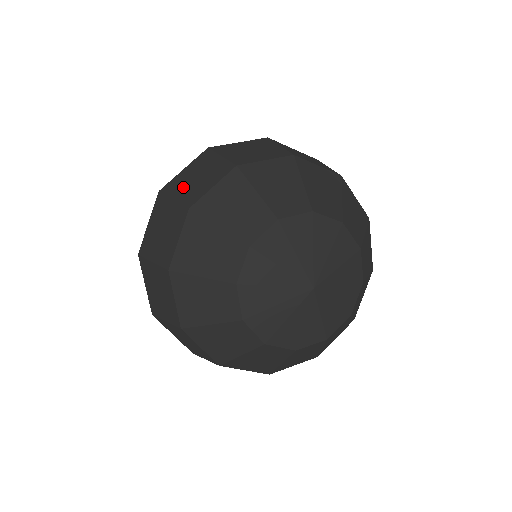
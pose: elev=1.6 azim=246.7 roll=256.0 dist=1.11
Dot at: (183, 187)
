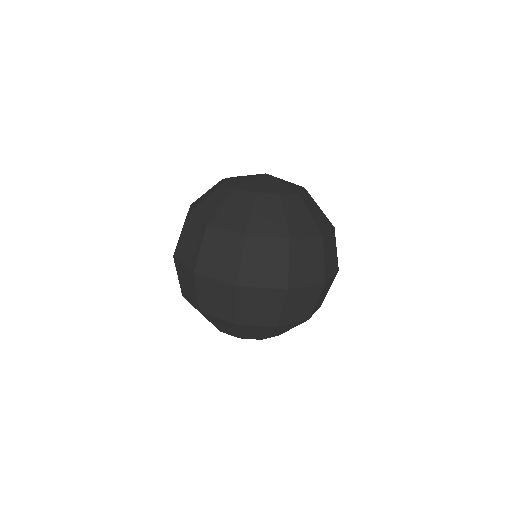
Dot at: (181, 278)
